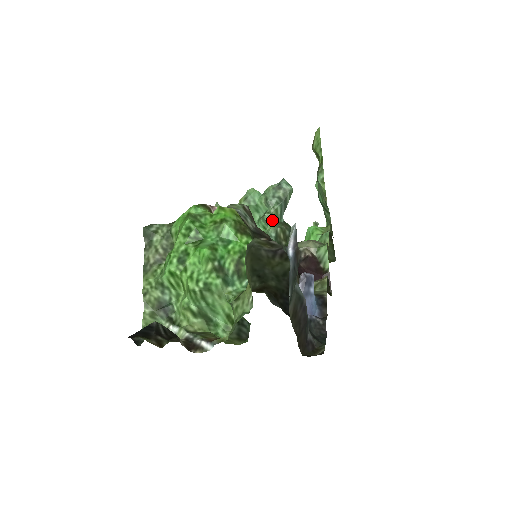
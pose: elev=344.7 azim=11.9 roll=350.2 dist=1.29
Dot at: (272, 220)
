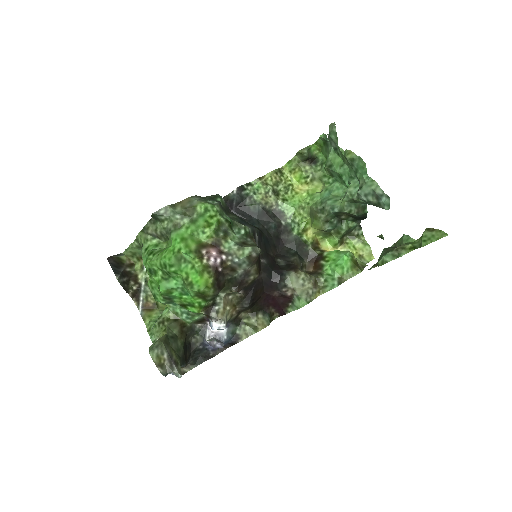
Dot at: (349, 201)
